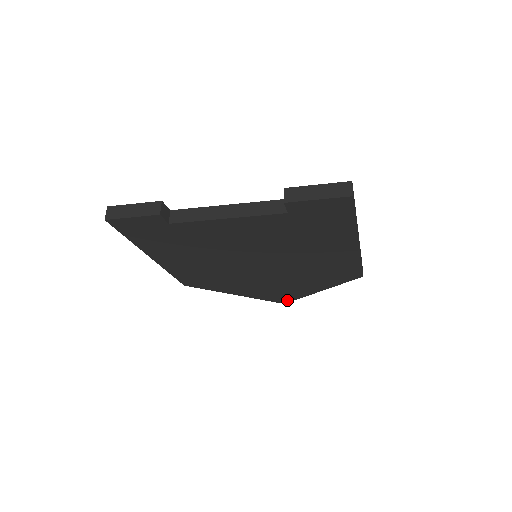
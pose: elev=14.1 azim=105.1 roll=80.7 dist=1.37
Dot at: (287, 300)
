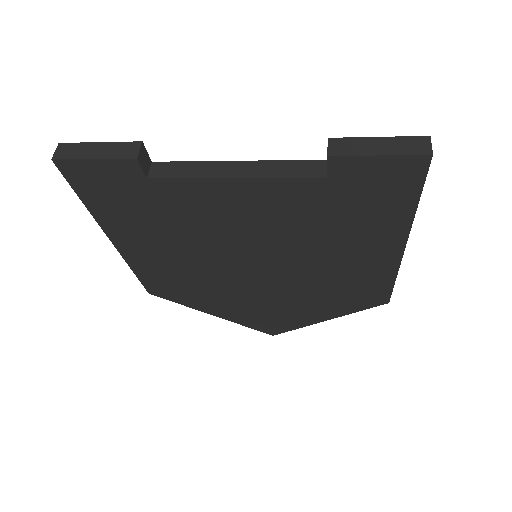
Dot at: (278, 330)
